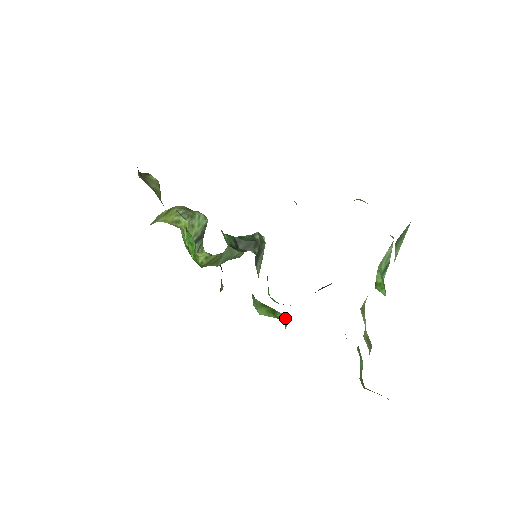
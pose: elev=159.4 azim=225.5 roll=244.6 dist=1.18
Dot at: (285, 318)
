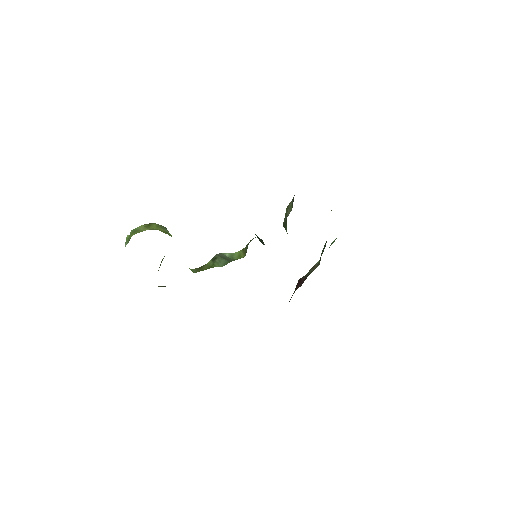
Dot at: occluded
